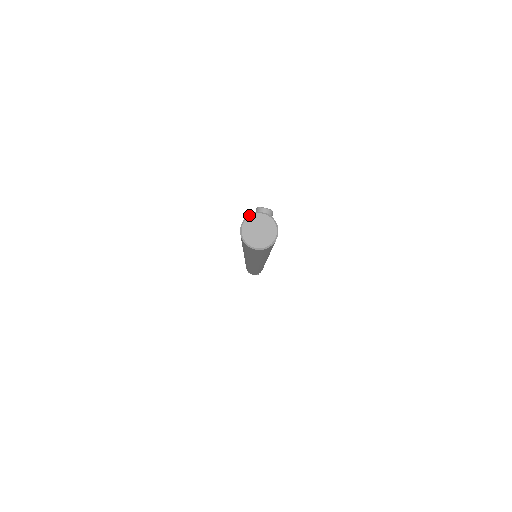
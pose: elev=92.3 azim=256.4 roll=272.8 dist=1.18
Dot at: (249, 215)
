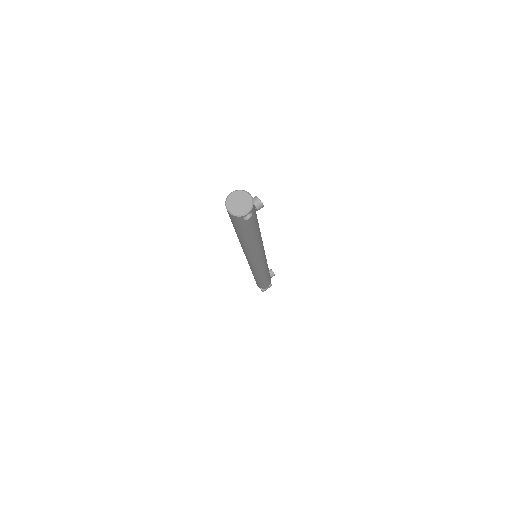
Dot at: (242, 190)
